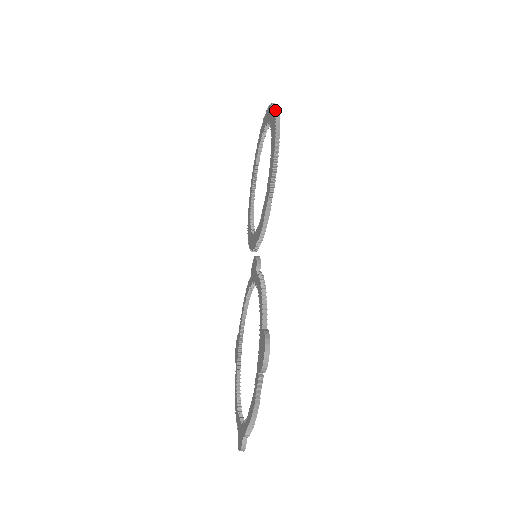
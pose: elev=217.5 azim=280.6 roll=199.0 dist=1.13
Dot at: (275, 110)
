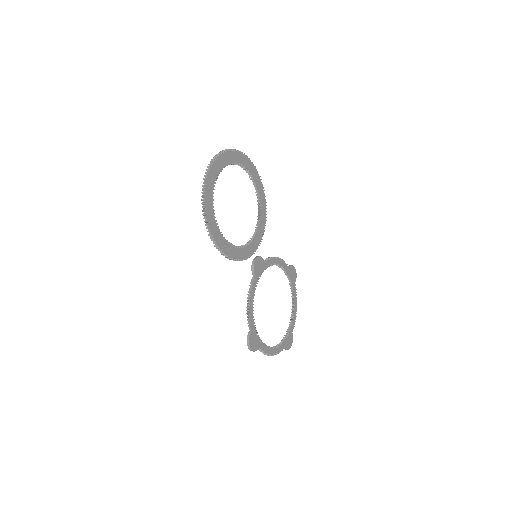
Dot at: (201, 200)
